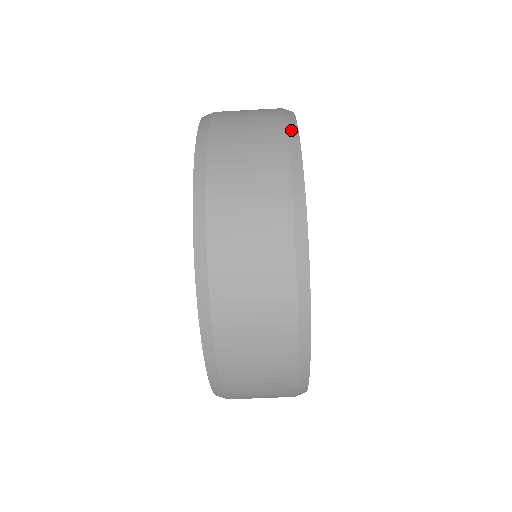
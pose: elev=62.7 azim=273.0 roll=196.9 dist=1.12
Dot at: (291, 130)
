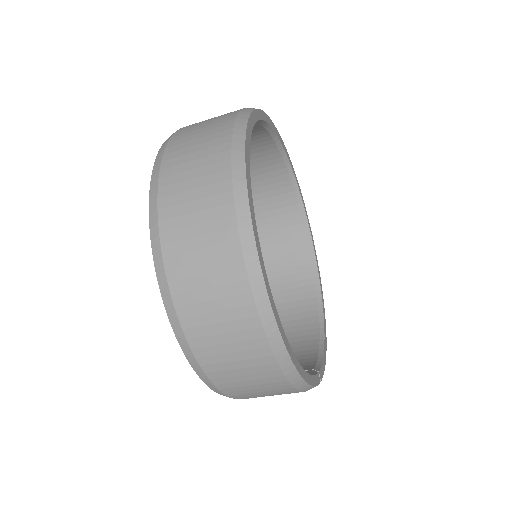
Dot at: (242, 114)
